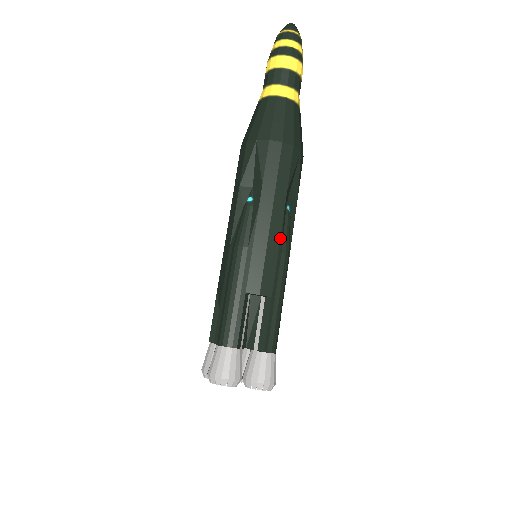
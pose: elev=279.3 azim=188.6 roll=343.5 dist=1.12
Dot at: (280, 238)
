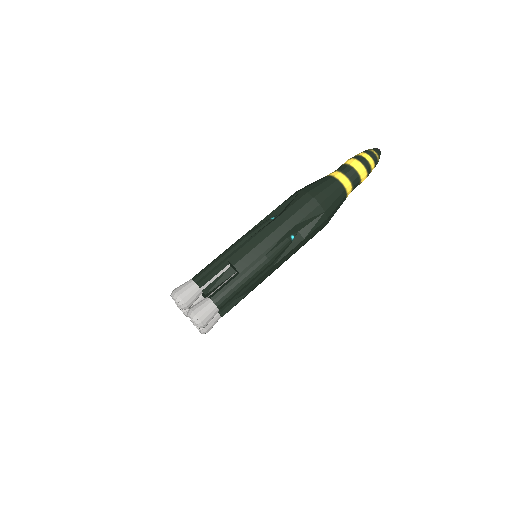
Dot at: (271, 246)
